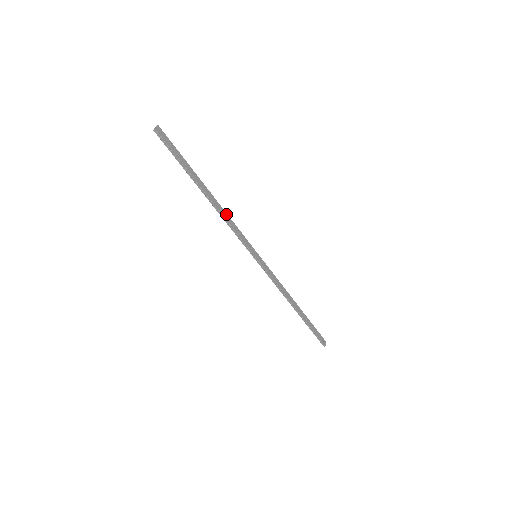
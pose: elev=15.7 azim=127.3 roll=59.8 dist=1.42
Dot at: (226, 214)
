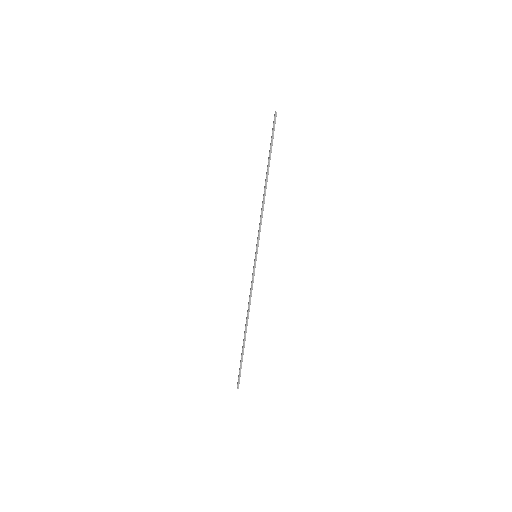
Dot at: occluded
